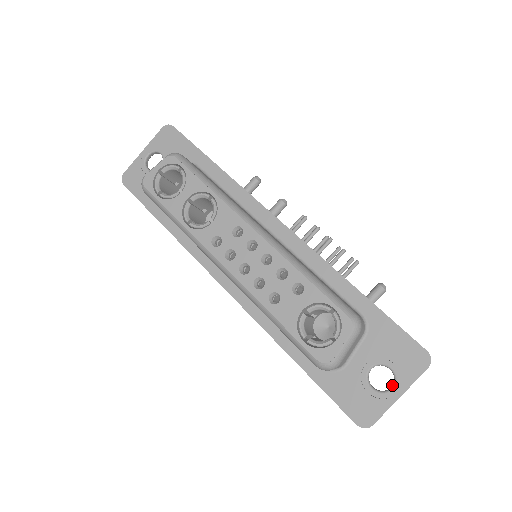
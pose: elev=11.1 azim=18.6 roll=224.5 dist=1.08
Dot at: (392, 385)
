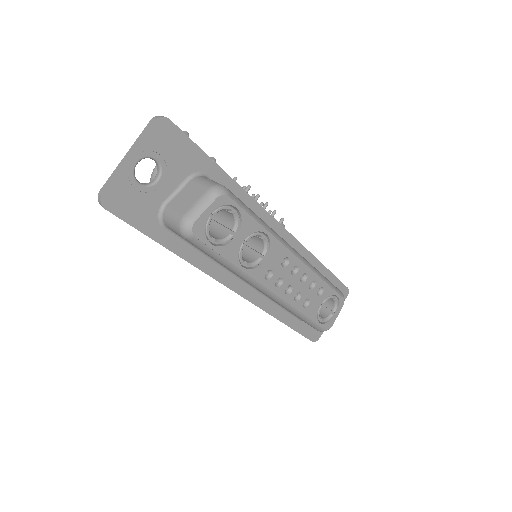
Dot at: occluded
